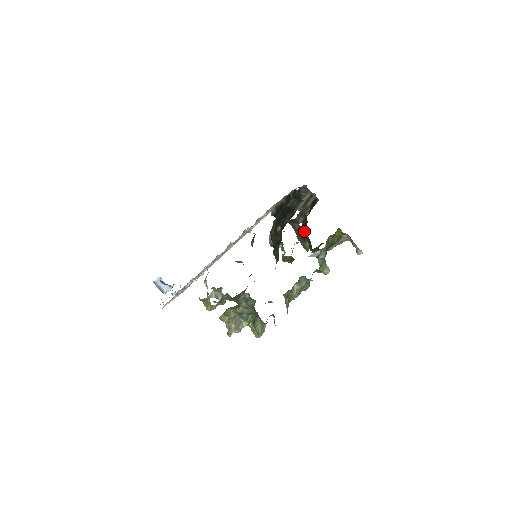
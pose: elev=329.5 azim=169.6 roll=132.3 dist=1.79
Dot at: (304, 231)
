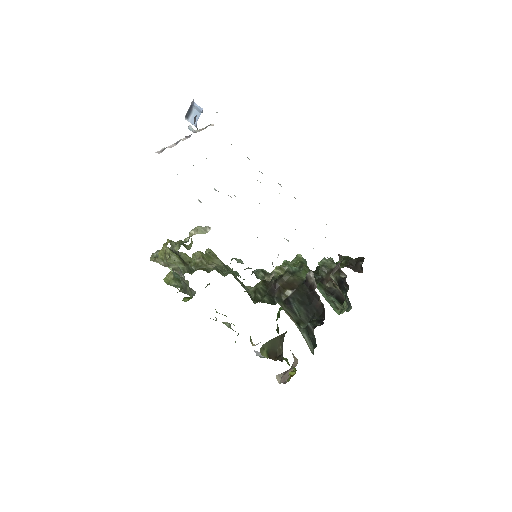
Dot at: (275, 360)
